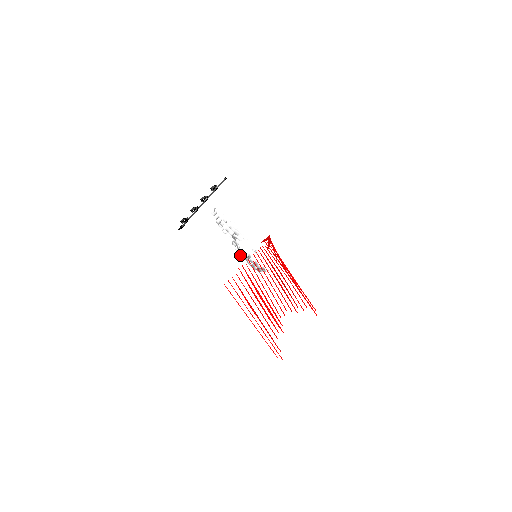
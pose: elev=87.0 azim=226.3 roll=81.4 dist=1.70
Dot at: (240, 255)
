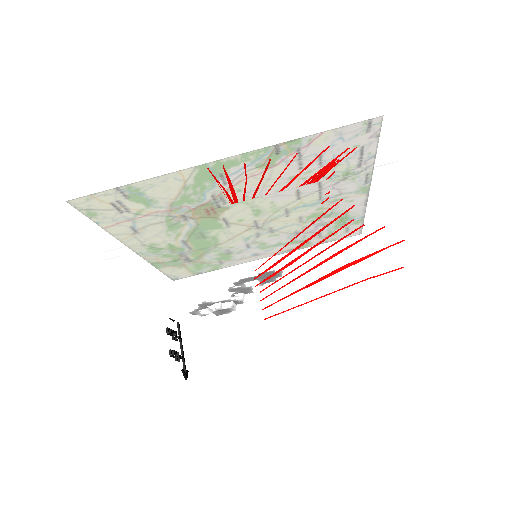
Dot at: (243, 279)
